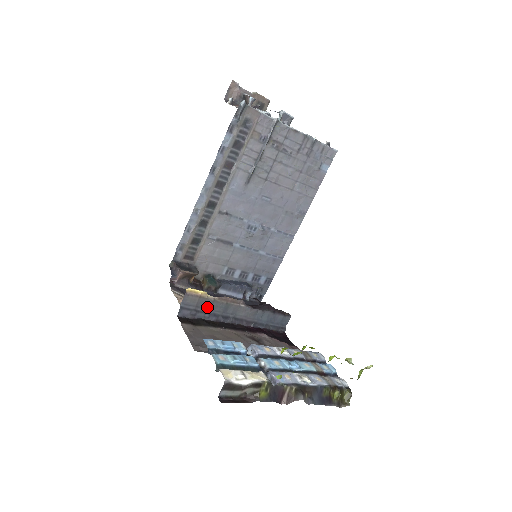
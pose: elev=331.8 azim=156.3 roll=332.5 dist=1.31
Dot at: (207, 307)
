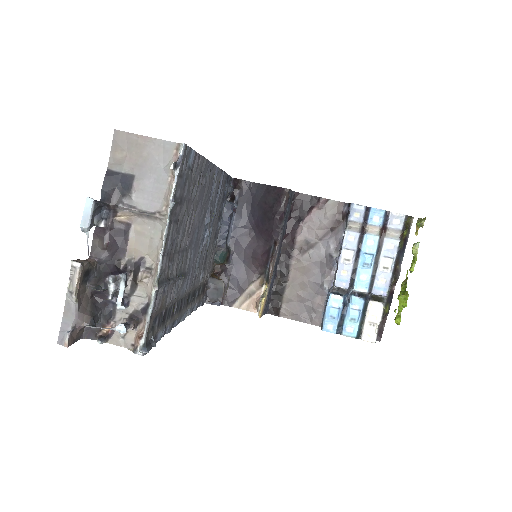
Dot at: (269, 290)
